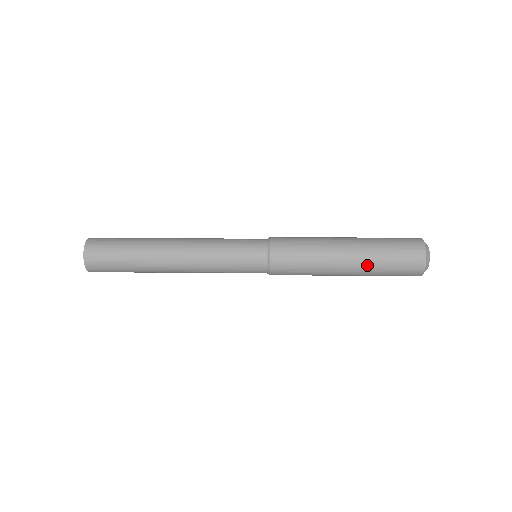
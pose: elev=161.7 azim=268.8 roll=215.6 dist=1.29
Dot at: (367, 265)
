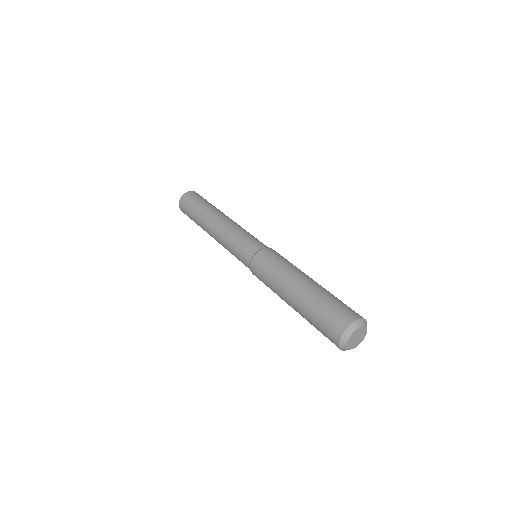
Dot at: (301, 311)
